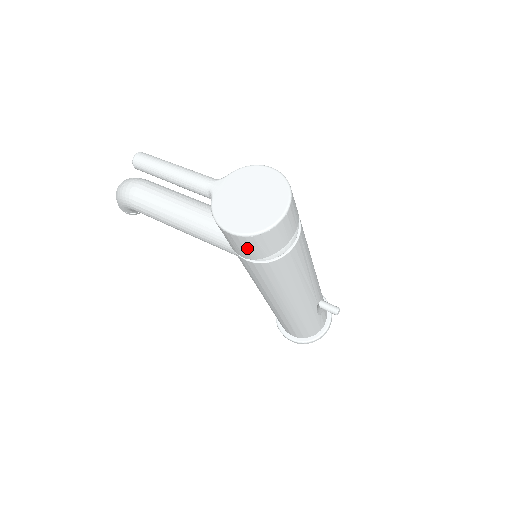
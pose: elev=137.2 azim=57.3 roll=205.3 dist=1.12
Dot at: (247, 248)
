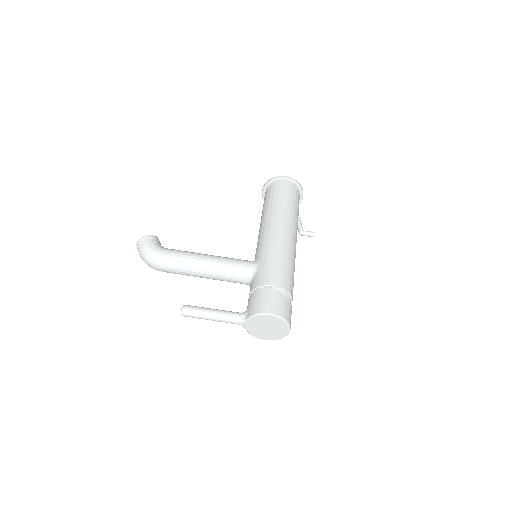
Dot at: occluded
